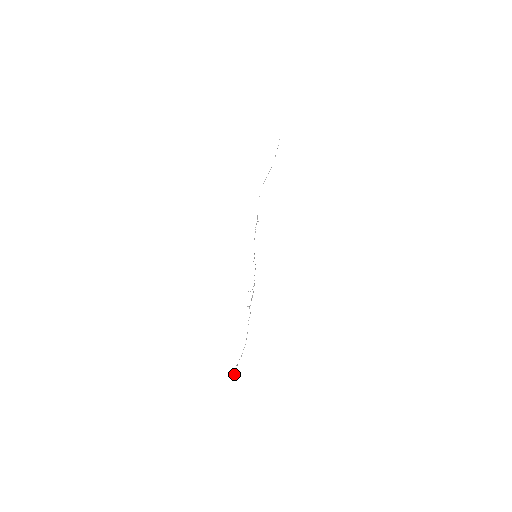
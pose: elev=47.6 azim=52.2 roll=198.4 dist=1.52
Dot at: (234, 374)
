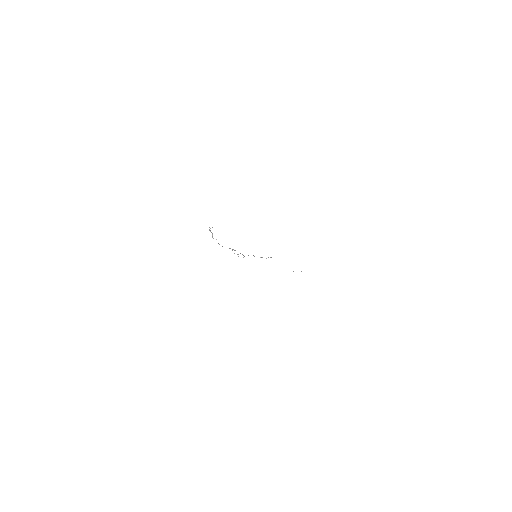
Dot at: occluded
